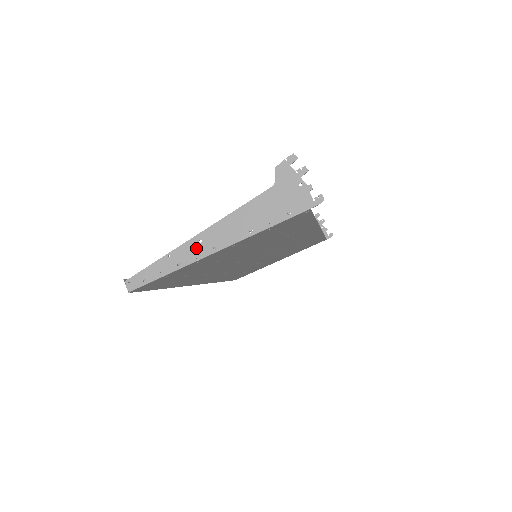
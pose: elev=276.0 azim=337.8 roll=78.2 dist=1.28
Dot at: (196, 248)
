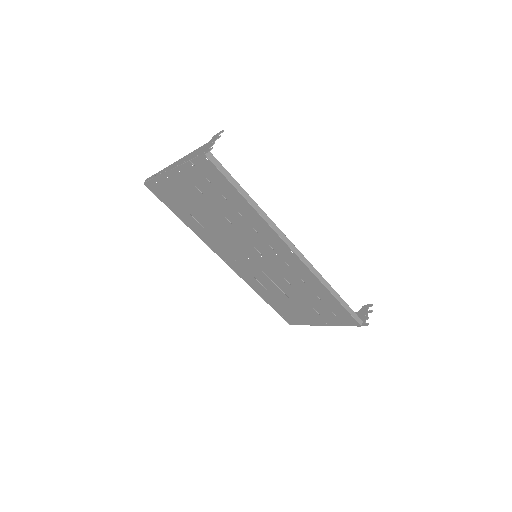
Dot at: (169, 168)
